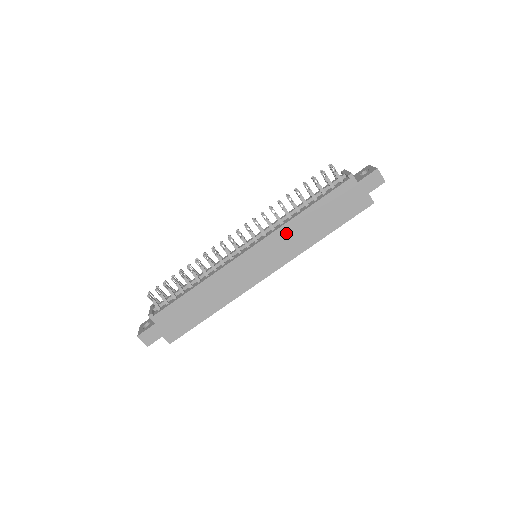
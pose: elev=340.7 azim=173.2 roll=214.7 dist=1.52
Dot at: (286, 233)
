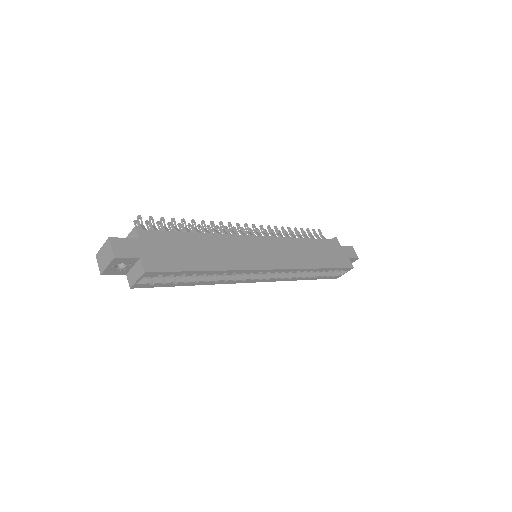
Dot at: (290, 245)
